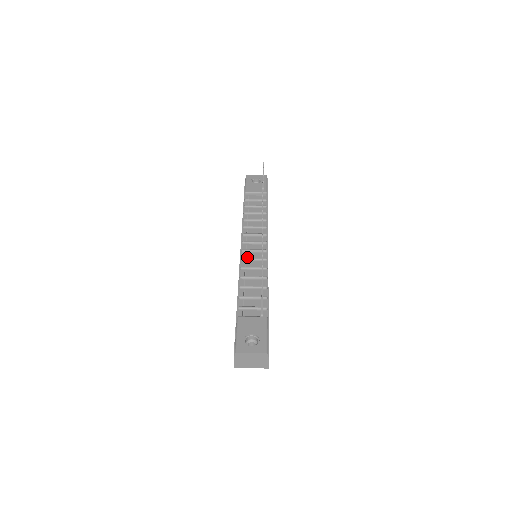
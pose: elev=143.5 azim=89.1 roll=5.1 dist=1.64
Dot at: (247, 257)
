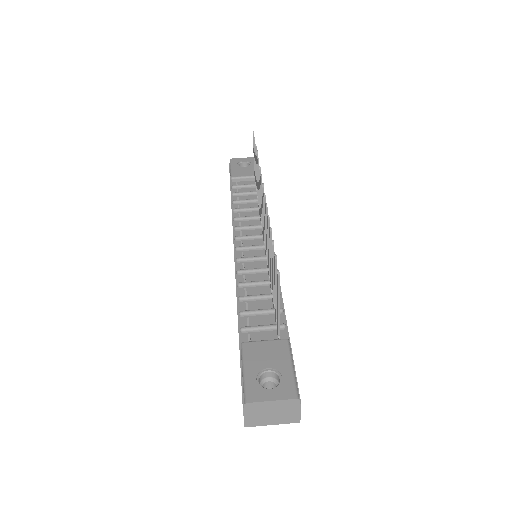
Dot at: (244, 257)
